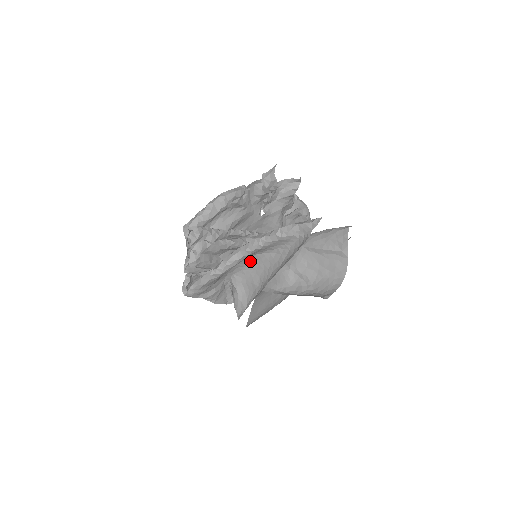
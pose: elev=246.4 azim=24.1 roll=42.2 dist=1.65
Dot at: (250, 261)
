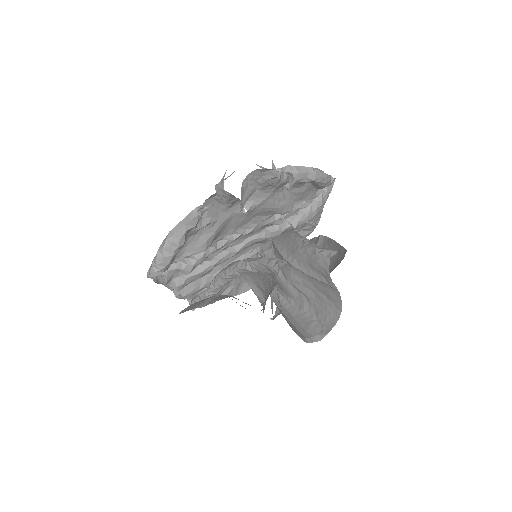
Dot at: occluded
